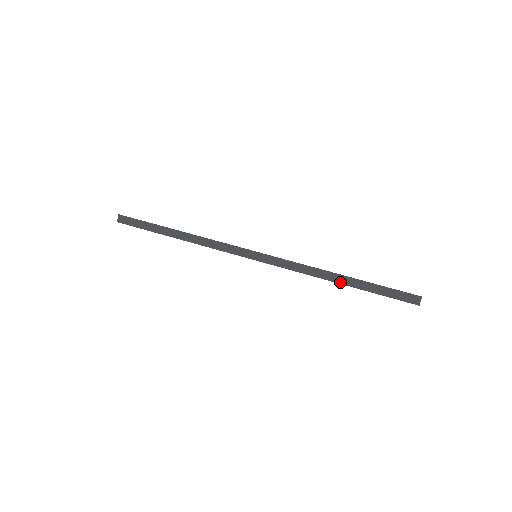
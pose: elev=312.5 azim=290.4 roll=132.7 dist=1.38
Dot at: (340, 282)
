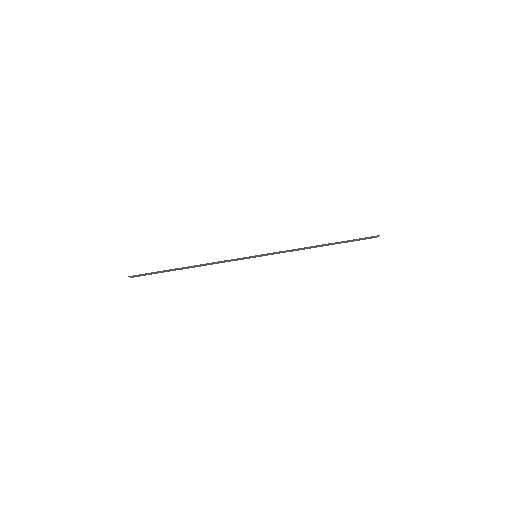
Dot at: occluded
